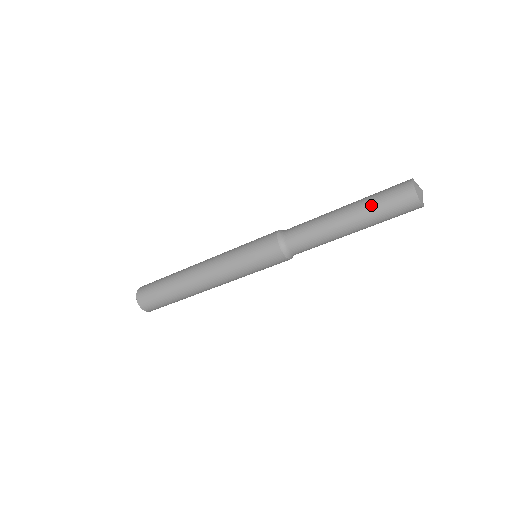
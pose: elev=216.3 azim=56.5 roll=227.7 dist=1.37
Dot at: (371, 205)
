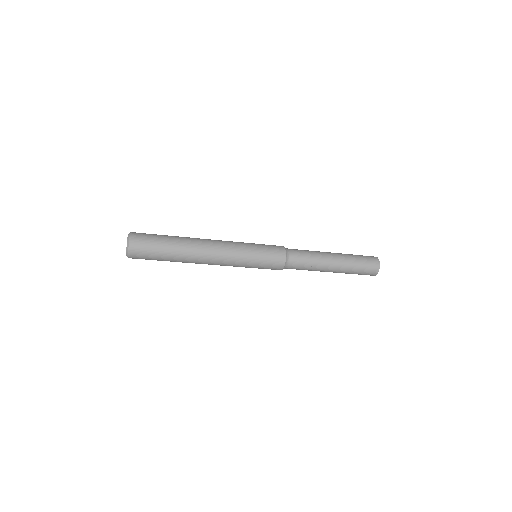
Dot at: (352, 256)
